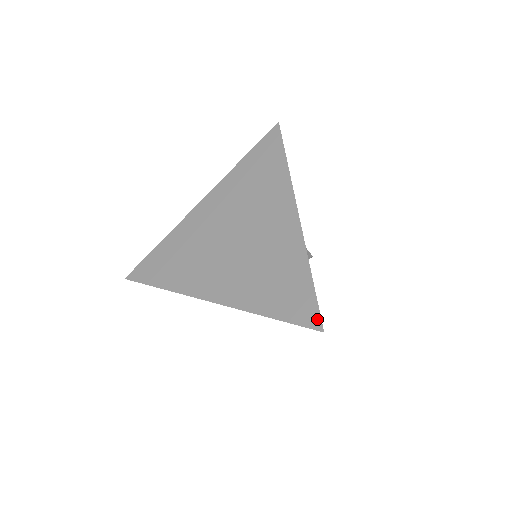
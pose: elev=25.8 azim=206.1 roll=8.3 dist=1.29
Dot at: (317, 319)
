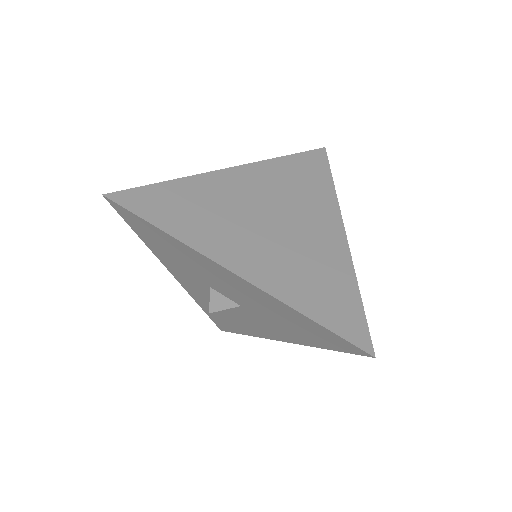
Dot at: (368, 341)
